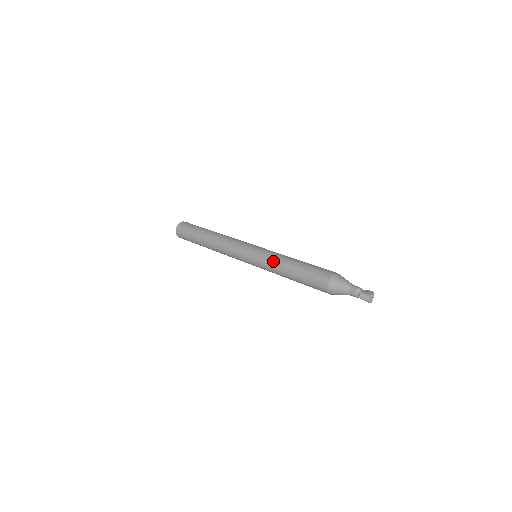
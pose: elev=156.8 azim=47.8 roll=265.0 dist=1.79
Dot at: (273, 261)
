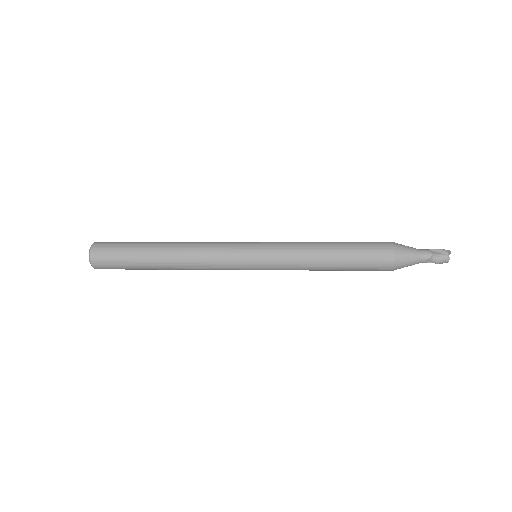
Dot at: (298, 263)
